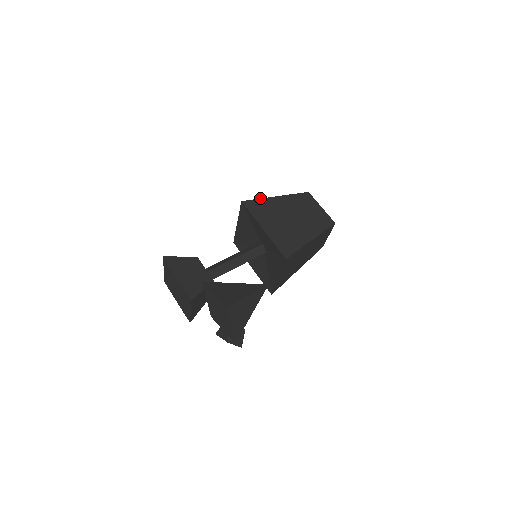
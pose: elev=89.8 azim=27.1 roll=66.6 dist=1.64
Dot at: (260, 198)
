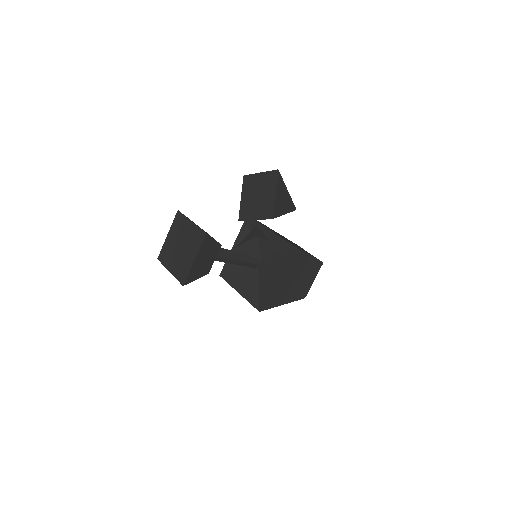
Dot at: occluded
